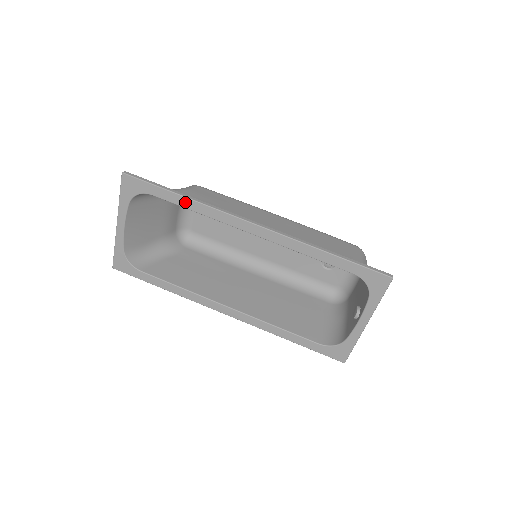
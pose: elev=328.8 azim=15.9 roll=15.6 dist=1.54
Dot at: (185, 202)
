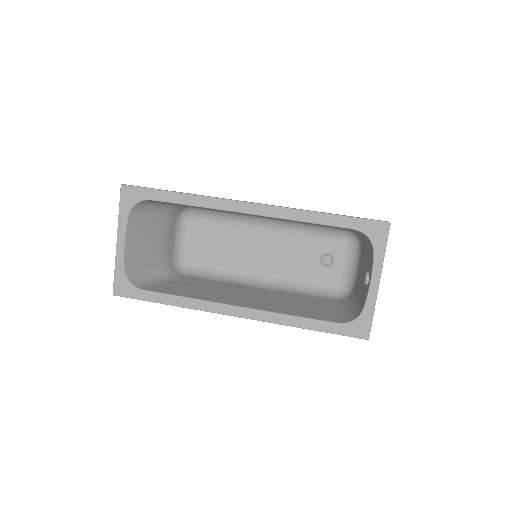
Dot at: (183, 198)
